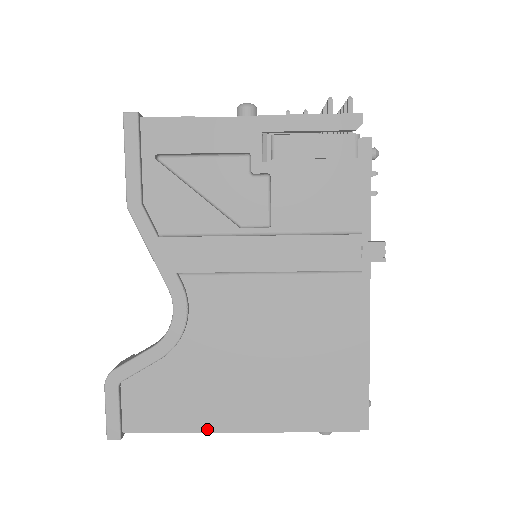
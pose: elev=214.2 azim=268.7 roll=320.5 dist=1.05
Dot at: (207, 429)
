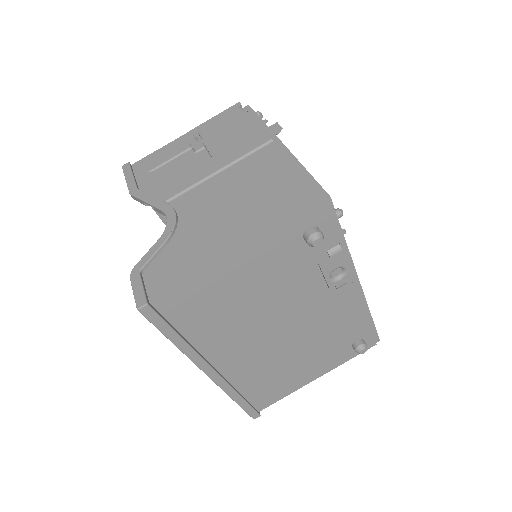
Dot at: (211, 264)
